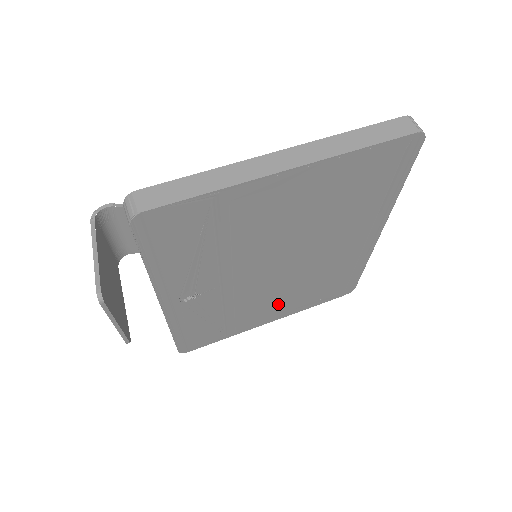
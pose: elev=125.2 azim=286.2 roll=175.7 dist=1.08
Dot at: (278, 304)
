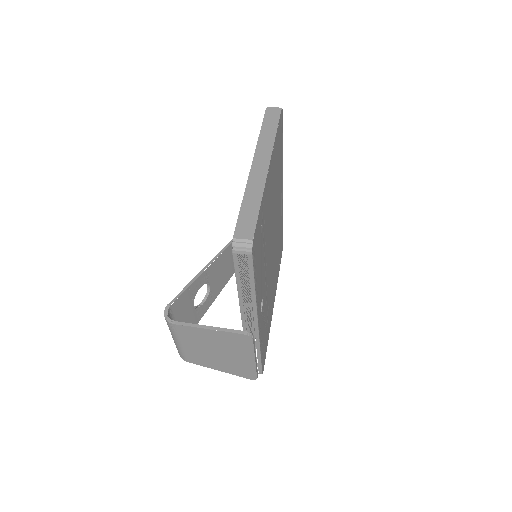
Dot at: (273, 285)
